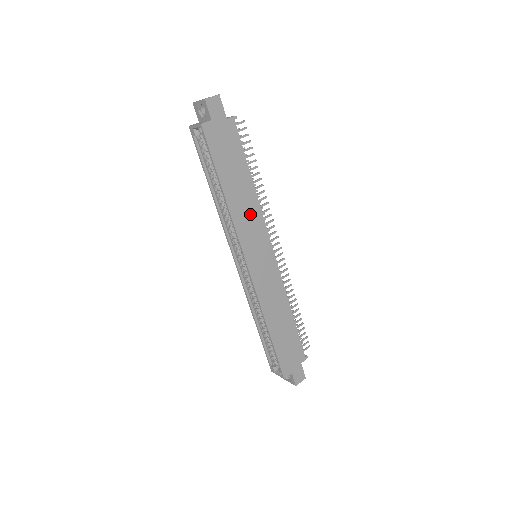
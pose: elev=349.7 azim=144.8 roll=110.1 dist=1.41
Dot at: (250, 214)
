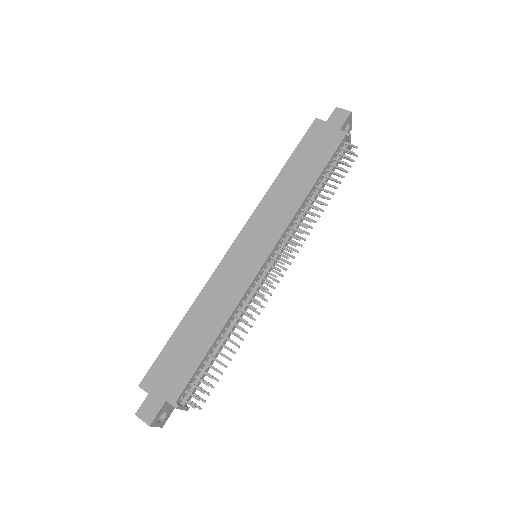
Dot at: (283, 207)
